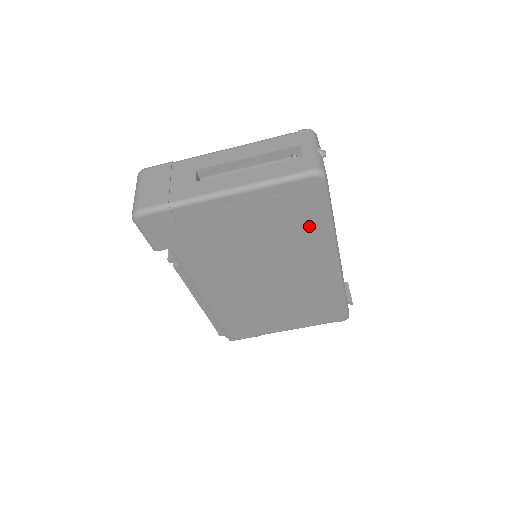
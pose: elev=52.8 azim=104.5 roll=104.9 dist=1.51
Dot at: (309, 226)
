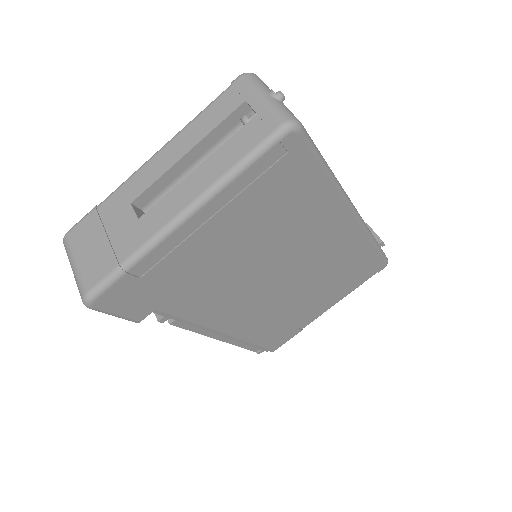
Dot at: (306, 196)
